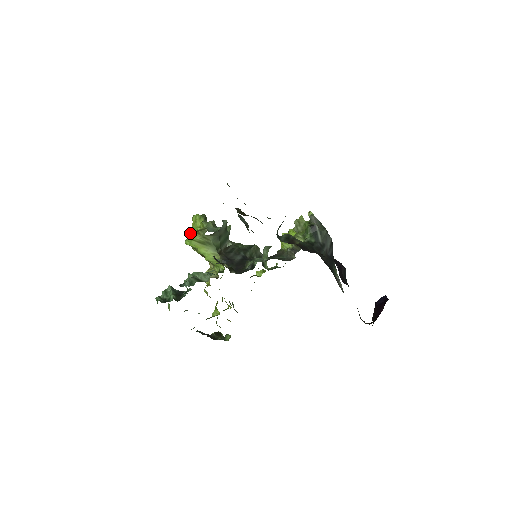
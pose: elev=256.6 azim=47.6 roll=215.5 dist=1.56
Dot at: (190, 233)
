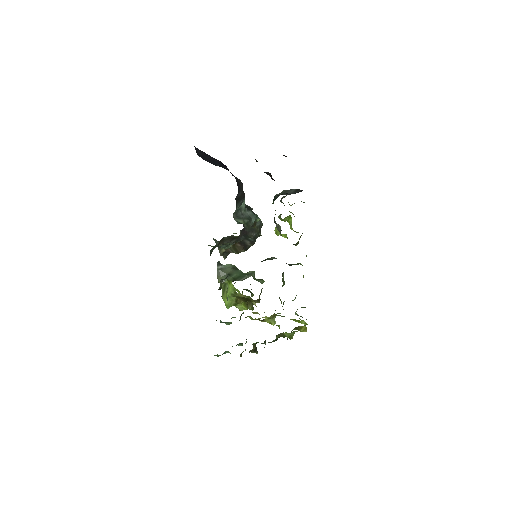
Dot at: occluded
